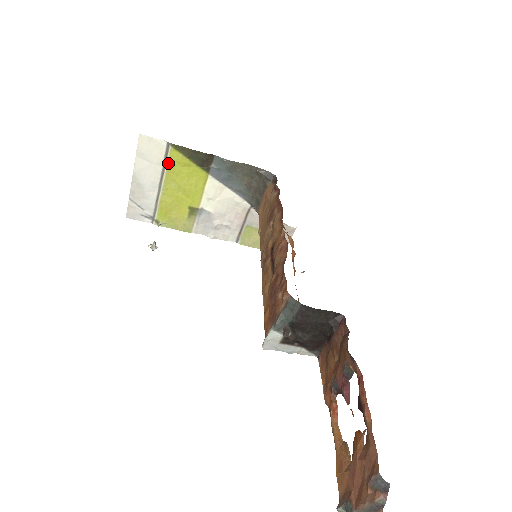
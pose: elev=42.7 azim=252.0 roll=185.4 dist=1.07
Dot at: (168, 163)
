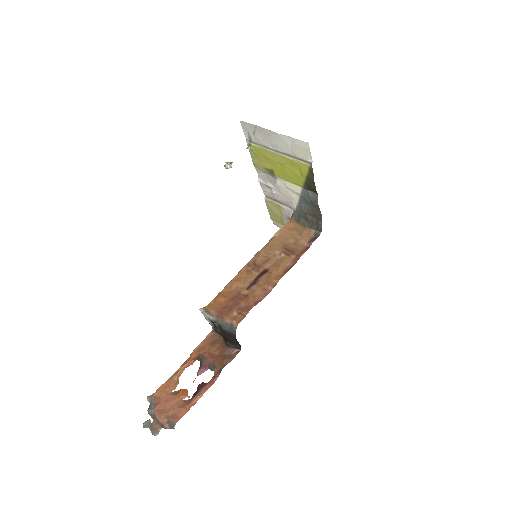
Dot at: (297, 161)
